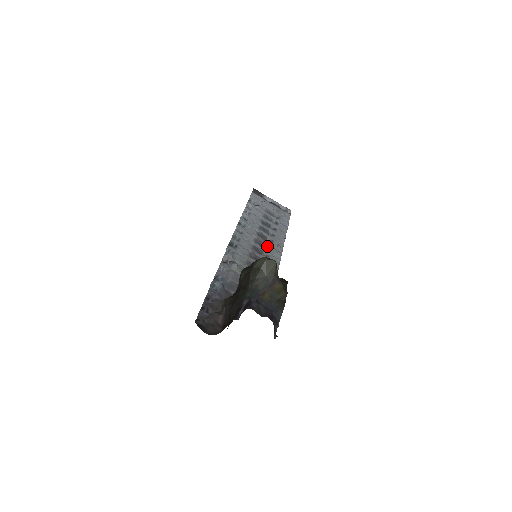
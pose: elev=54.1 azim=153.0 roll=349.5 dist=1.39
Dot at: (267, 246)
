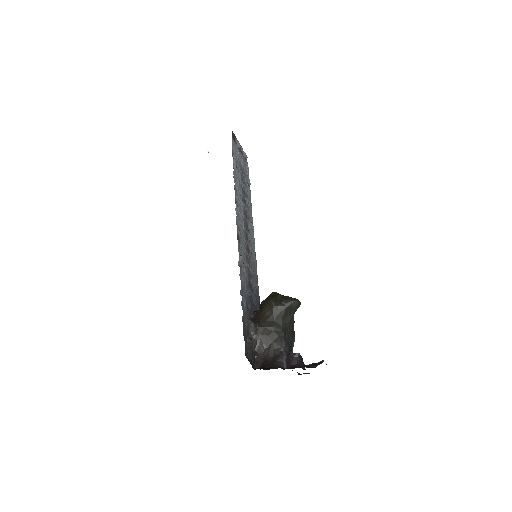
Dot at: (248, 226)
